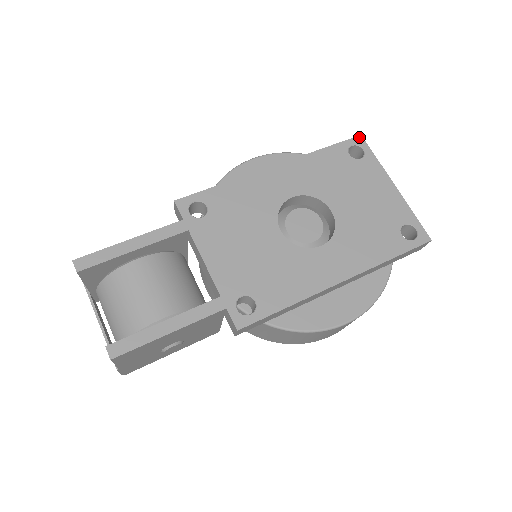
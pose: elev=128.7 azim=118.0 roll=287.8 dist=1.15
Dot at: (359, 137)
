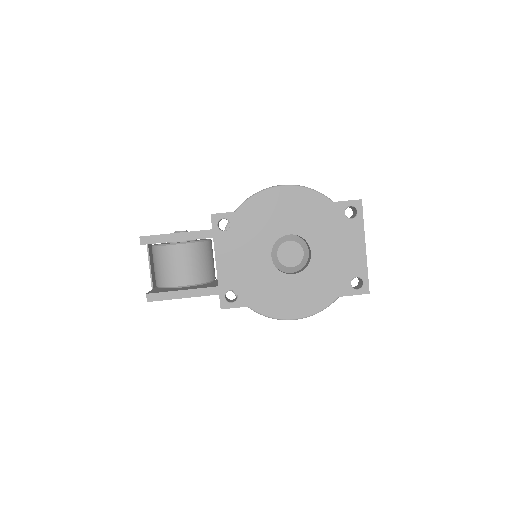
Dot at: (359, 201)
